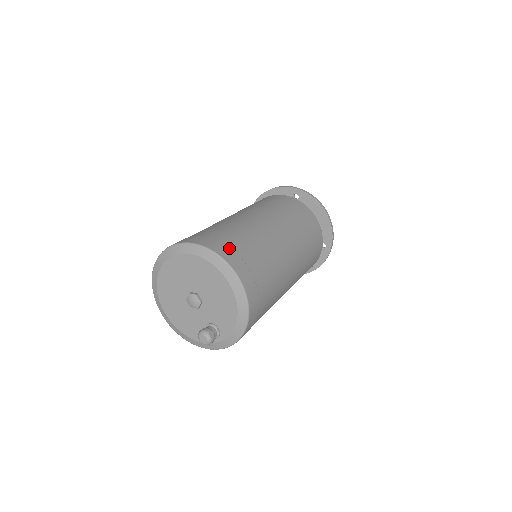
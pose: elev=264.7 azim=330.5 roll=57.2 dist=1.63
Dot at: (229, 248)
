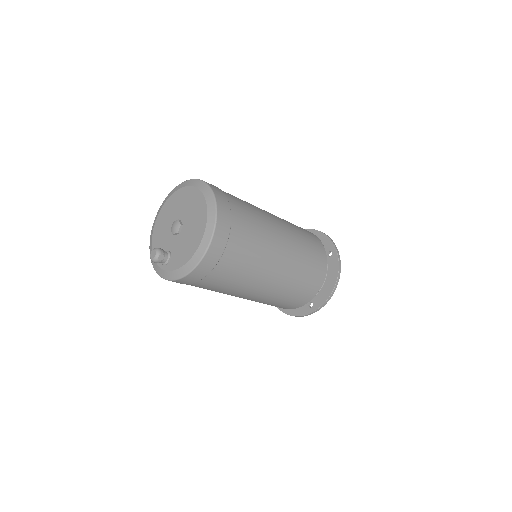
Dot at: (230, 219)
